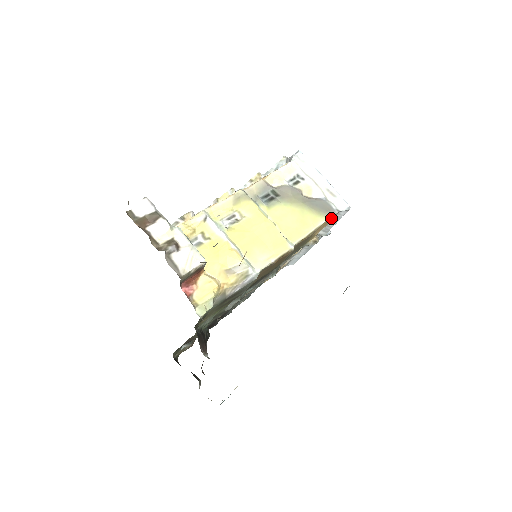
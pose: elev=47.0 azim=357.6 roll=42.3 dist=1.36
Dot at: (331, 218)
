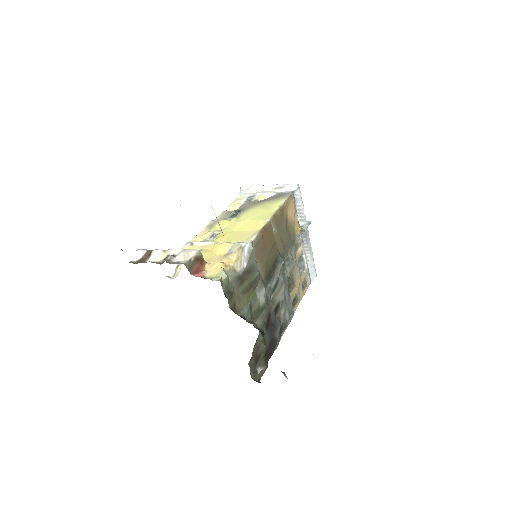
Dot at: (290, 198)
